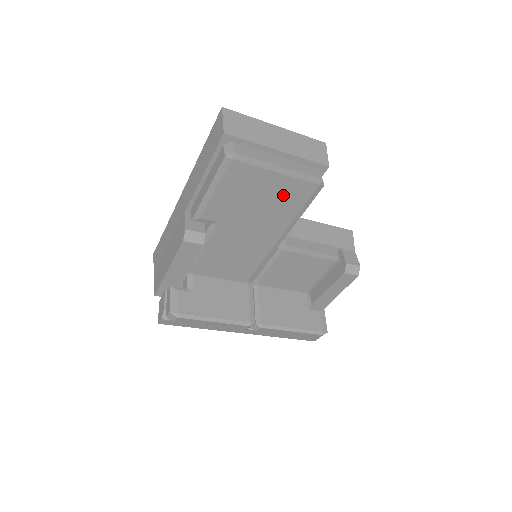
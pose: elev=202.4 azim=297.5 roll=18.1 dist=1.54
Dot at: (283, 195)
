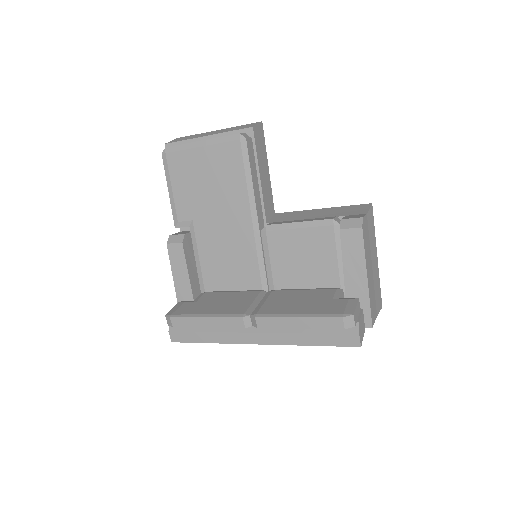
Dot at: (221, 166)
